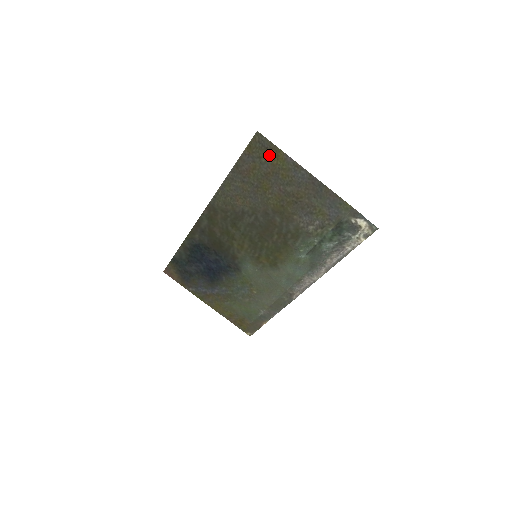
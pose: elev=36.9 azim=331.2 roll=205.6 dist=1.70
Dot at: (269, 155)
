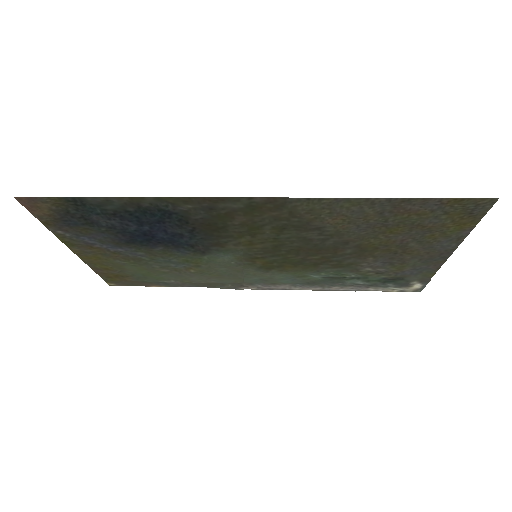
Dot at: (459, 218)
